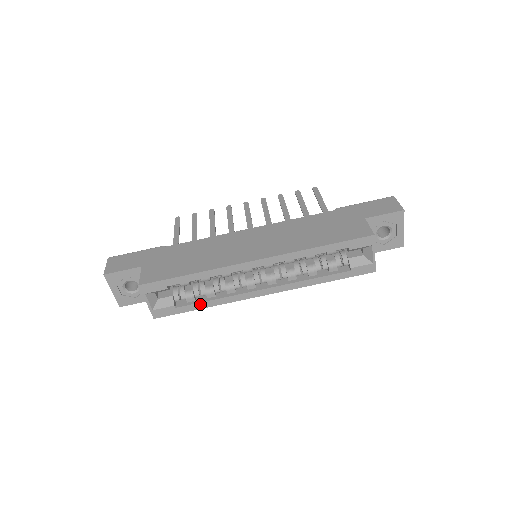
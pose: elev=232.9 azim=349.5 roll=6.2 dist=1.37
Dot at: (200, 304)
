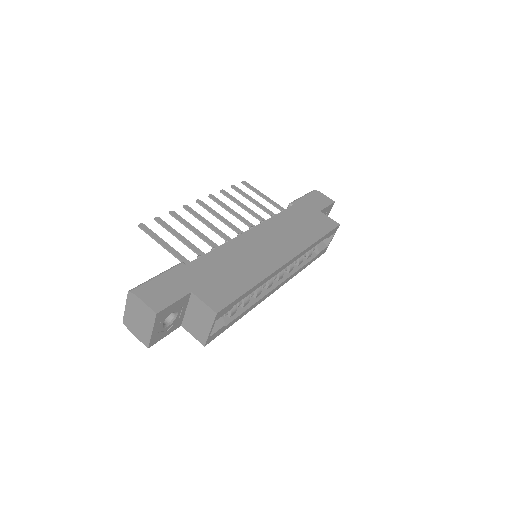
Dot at: (240, 315)
